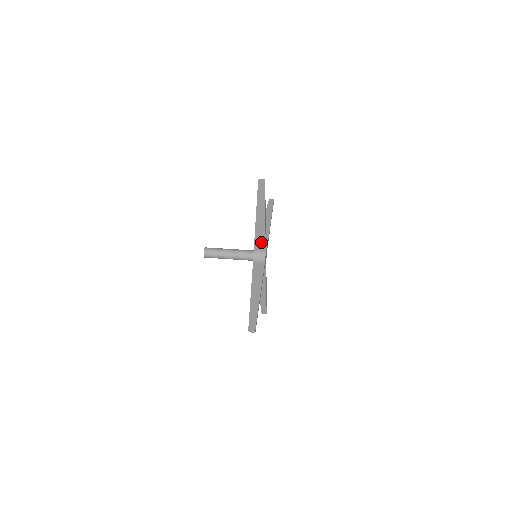
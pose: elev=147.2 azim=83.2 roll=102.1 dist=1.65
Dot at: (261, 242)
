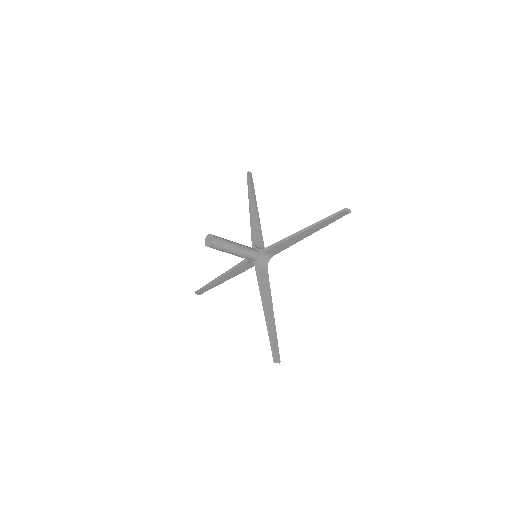
Dot at: (259, 235)
